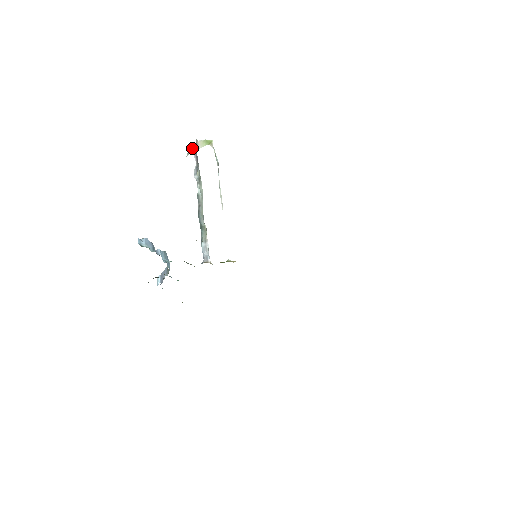
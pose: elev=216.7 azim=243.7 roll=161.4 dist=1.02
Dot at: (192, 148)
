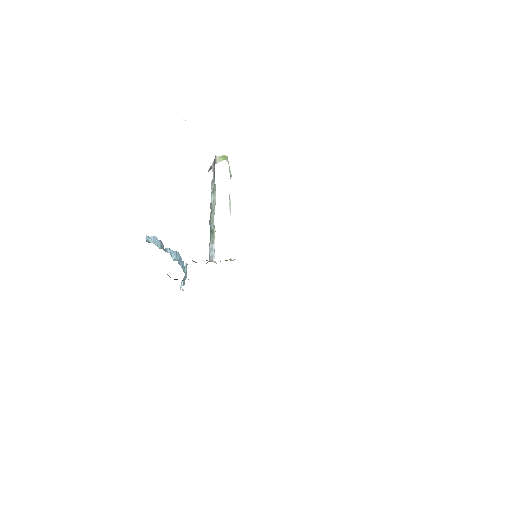
Dot at: (212, 164)
